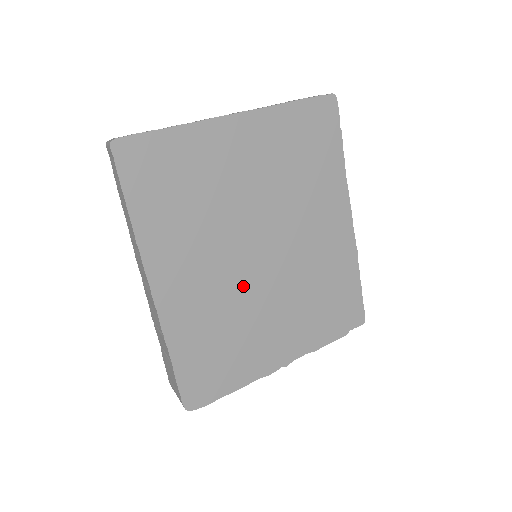
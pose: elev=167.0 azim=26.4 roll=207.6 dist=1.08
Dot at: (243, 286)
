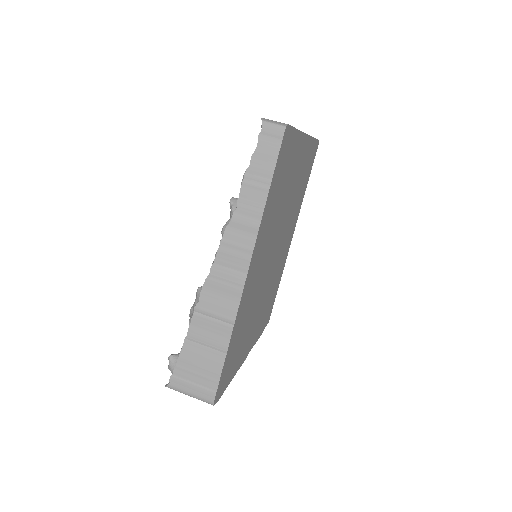
Dot at: (262, 282)
